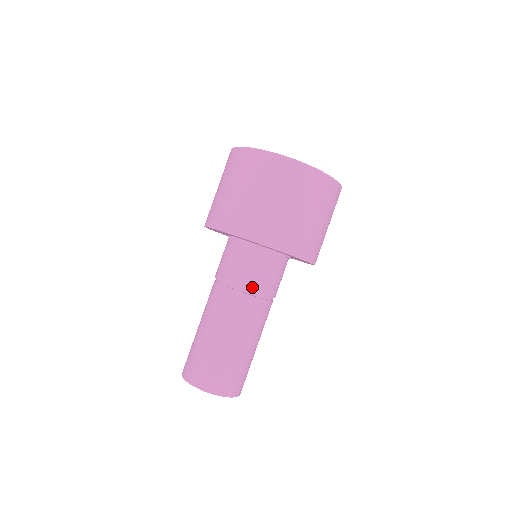
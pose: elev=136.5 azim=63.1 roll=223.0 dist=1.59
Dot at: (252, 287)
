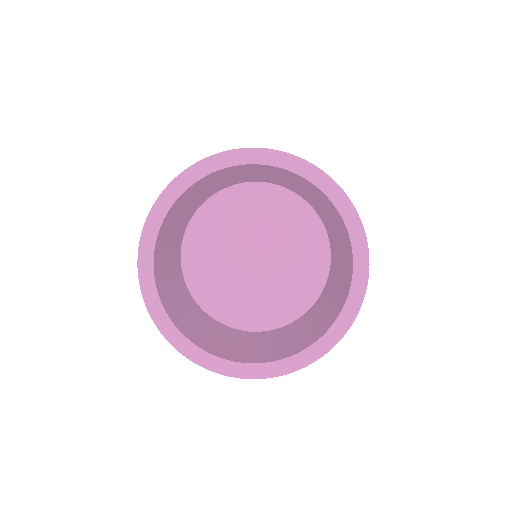
Dot at: occluded
